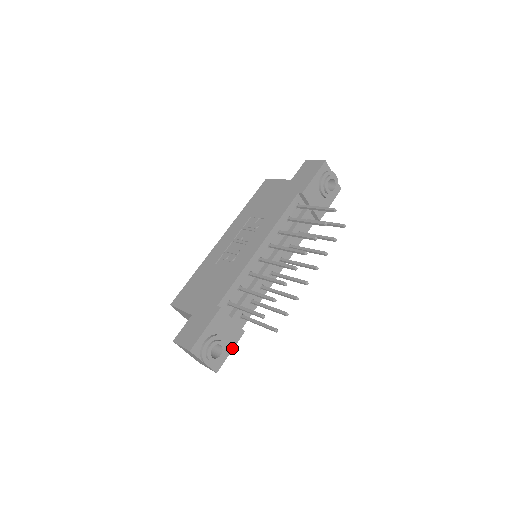
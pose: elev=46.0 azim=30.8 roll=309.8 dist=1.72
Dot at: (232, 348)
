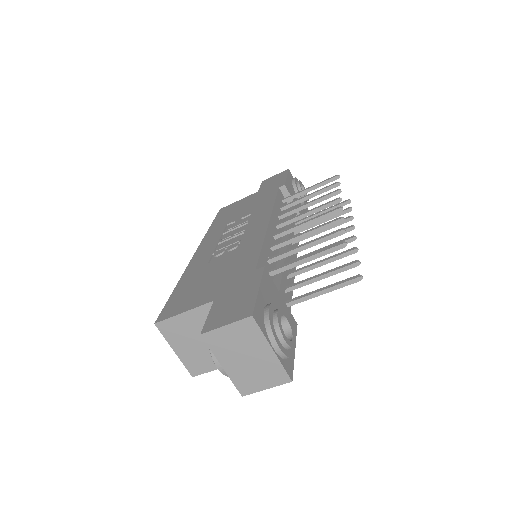
Dot at: occluded
